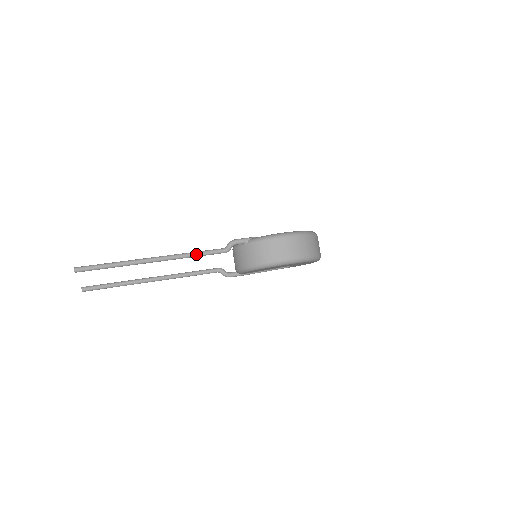
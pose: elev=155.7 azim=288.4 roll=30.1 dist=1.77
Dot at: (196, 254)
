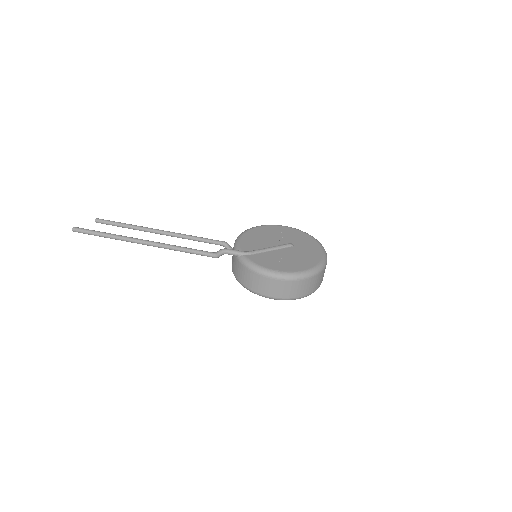
Dot at: (183, 251)
